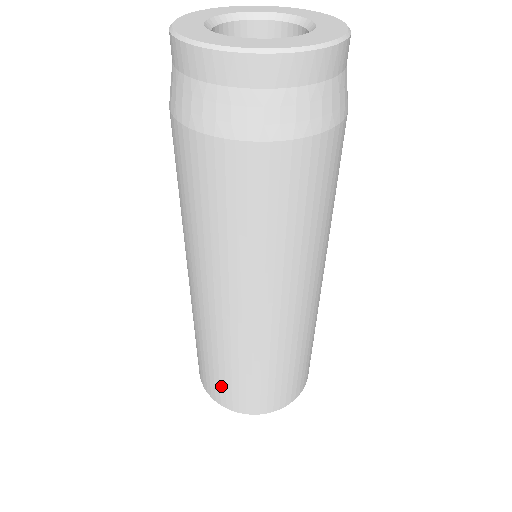
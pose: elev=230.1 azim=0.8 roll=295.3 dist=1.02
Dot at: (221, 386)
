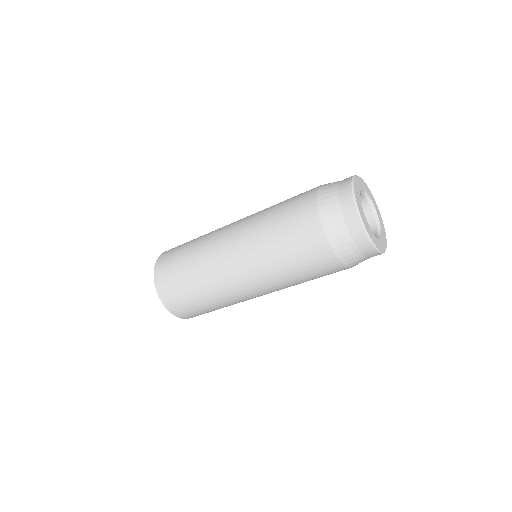
Dot at: (173, 286)
